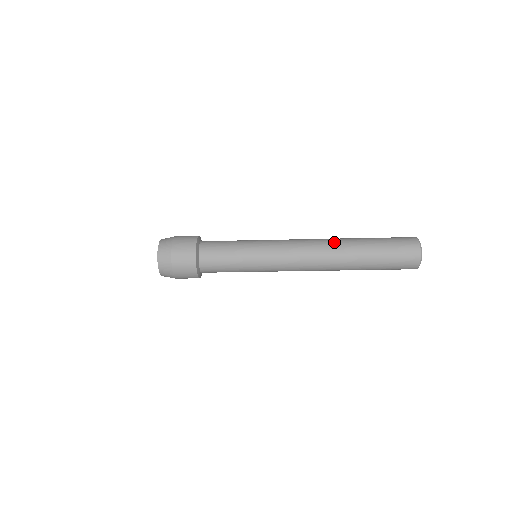
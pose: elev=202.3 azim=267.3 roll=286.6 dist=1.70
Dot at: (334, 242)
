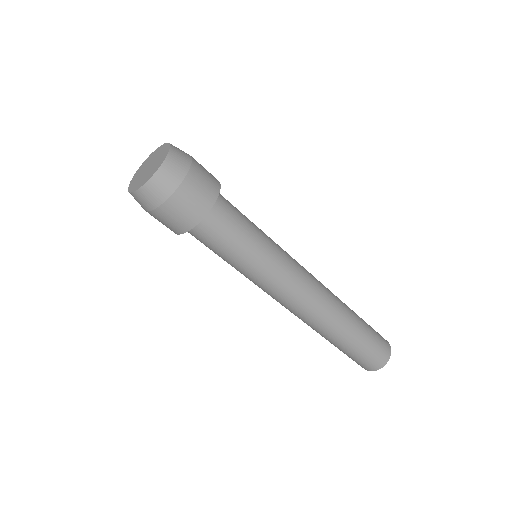
Dot at: occluded
